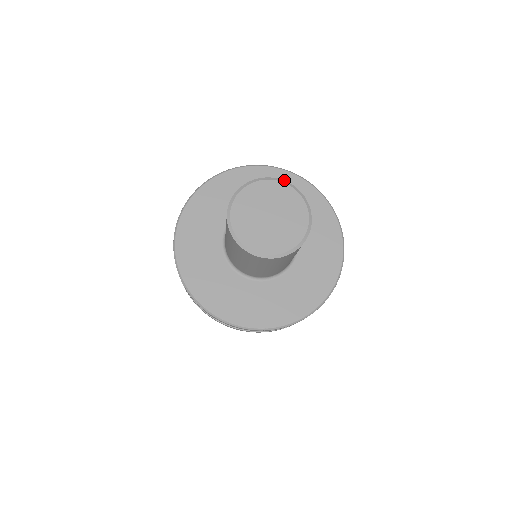
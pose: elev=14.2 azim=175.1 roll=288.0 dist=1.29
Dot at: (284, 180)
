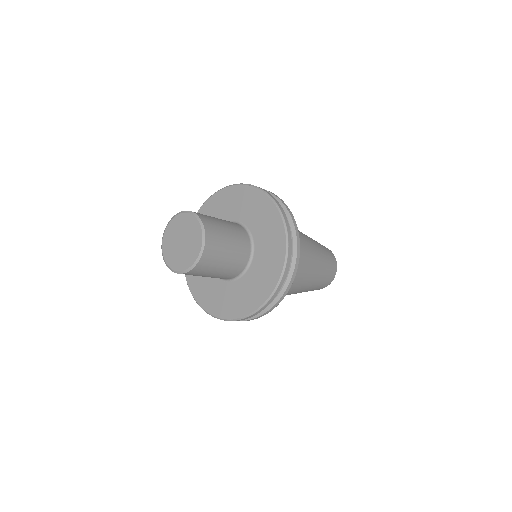
Dot at: (275, 225)
